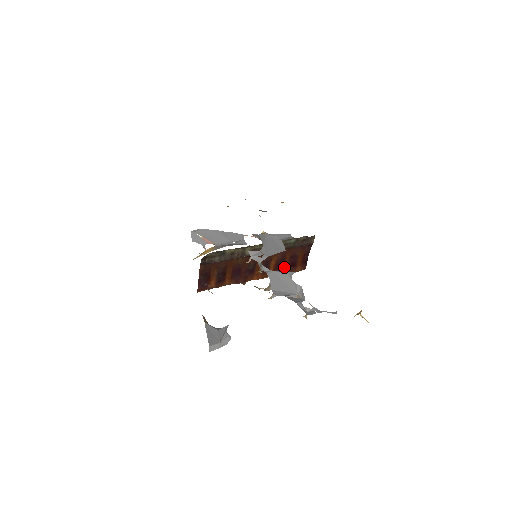
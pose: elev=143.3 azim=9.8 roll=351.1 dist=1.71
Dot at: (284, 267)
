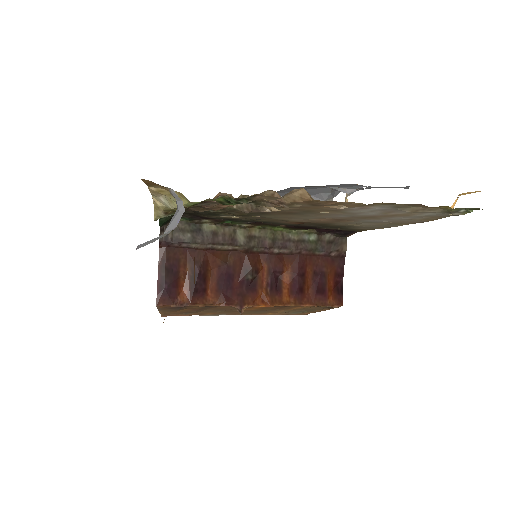
Dot at: (306, 292)
